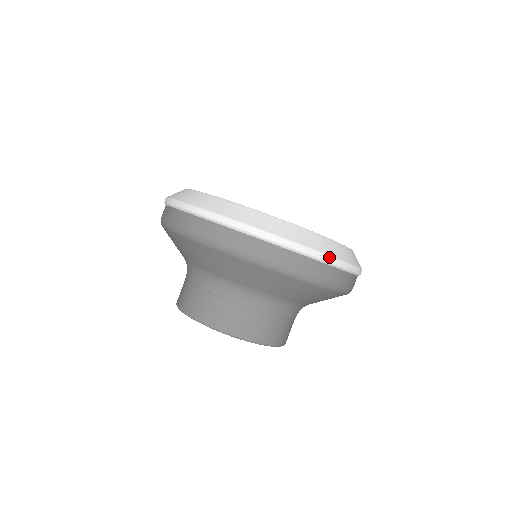
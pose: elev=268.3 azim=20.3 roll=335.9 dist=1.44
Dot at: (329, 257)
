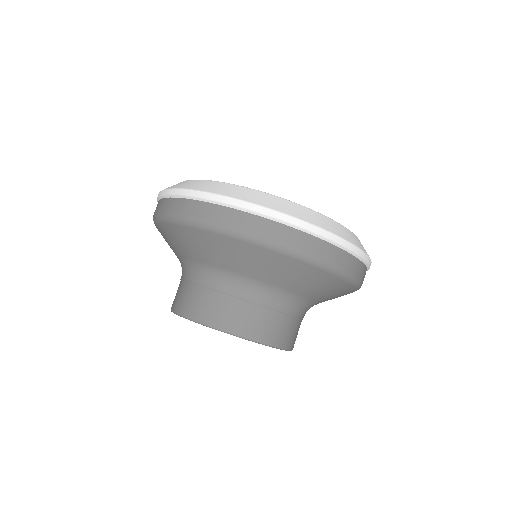
Dot at: (363, 253)
